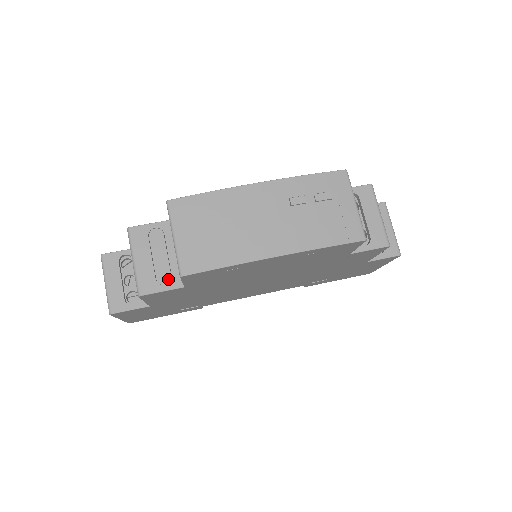
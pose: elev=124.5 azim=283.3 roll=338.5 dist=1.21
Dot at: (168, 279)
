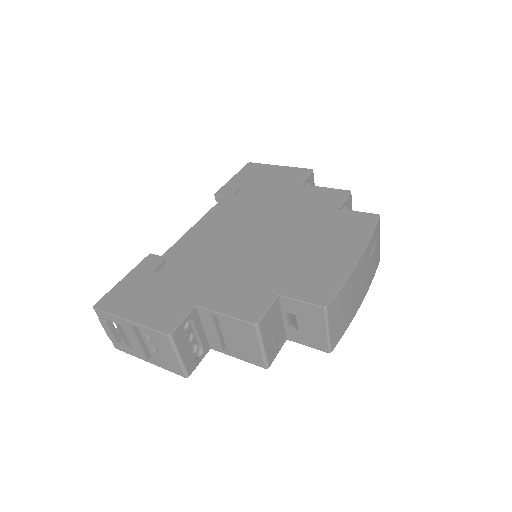
Dot at: (280, 342)
